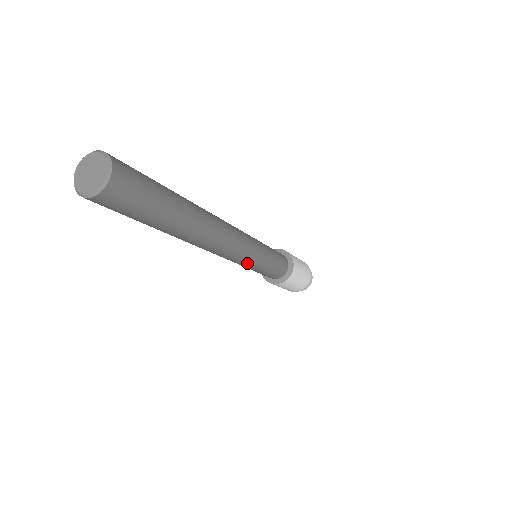
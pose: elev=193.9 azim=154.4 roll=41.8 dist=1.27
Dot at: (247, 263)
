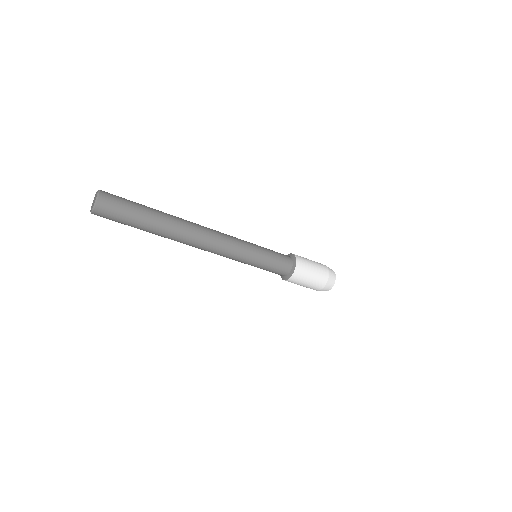
Dot at: (240, 256)
